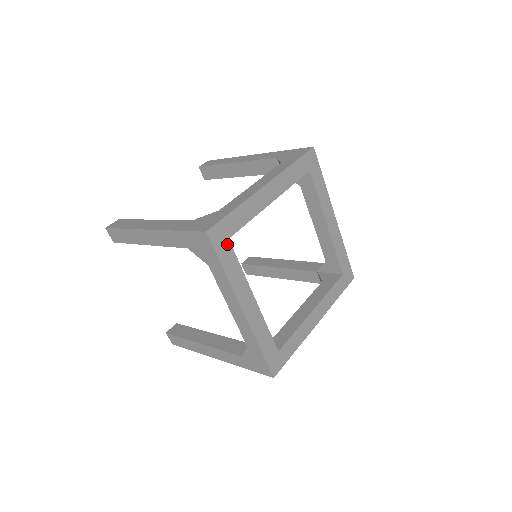
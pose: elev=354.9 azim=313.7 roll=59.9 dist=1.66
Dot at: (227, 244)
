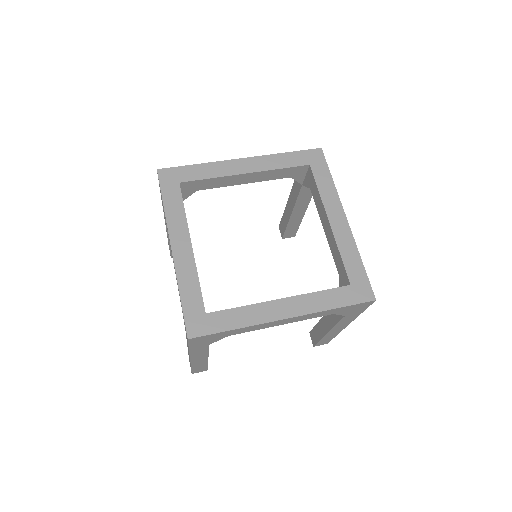
Dot at: (176, 186)
